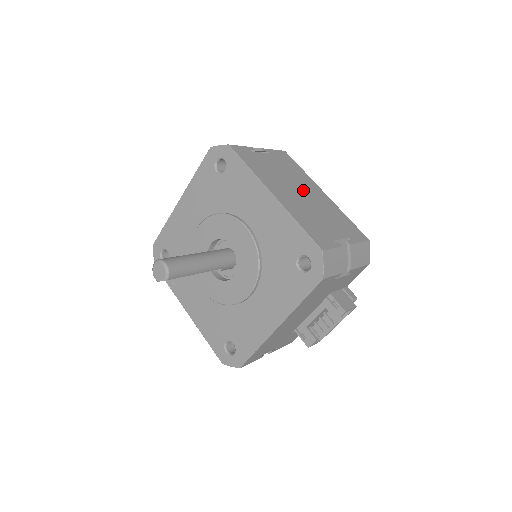
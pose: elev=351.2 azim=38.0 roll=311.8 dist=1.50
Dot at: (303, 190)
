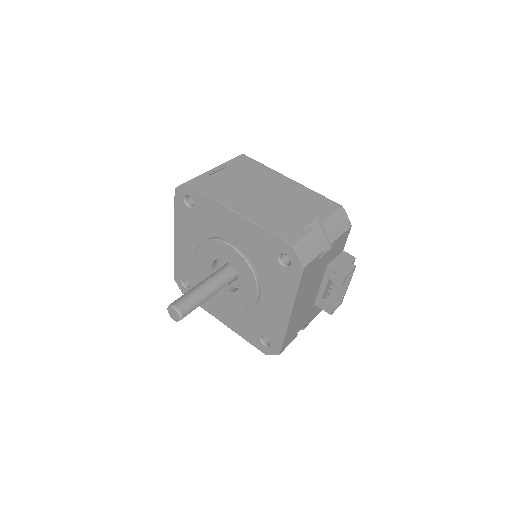
Dot at: (266, 189)
